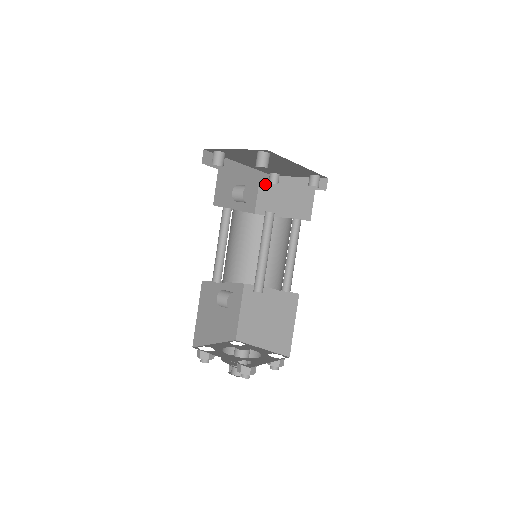
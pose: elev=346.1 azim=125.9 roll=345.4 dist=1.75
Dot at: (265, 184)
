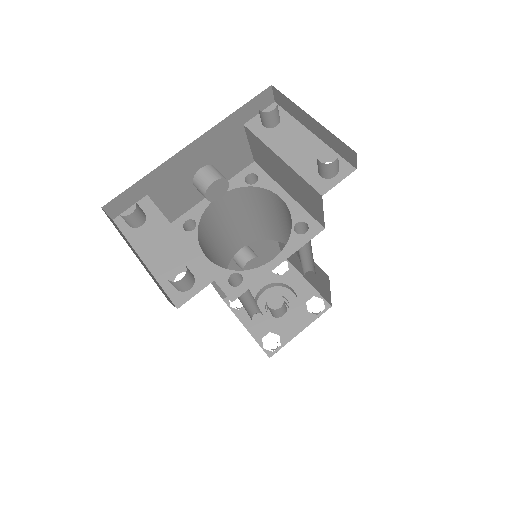
Dot at: (251, 133)
